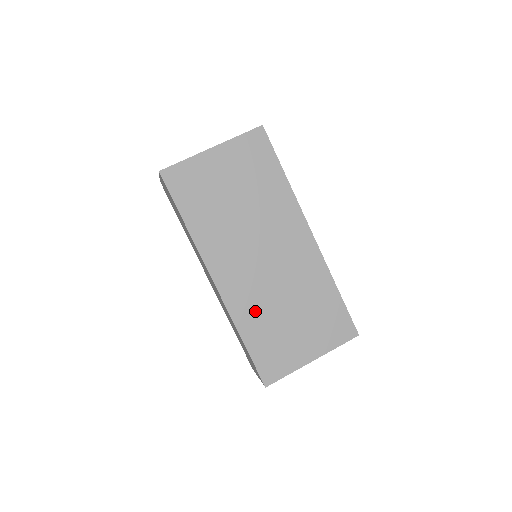
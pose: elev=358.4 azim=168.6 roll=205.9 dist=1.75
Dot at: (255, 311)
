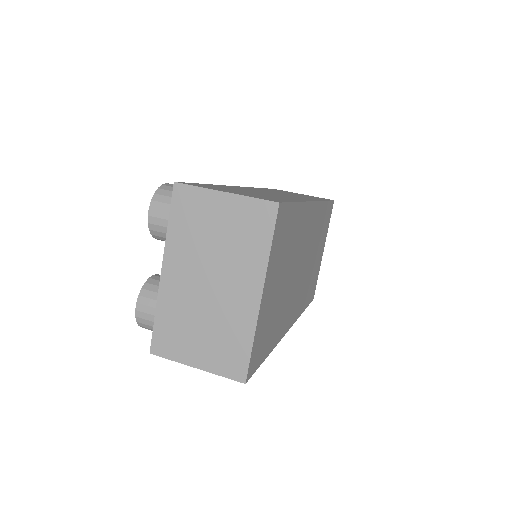
Dot at: (305, 292)
